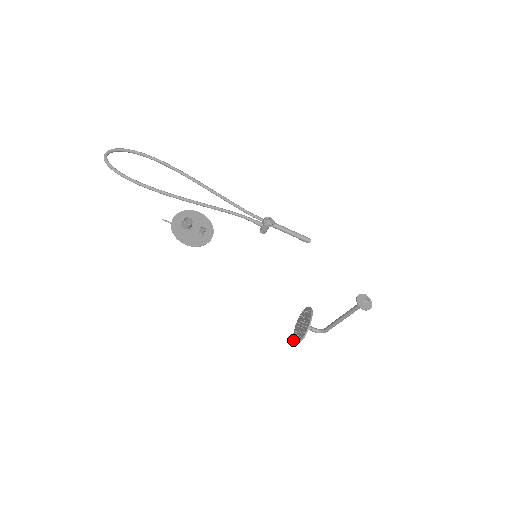
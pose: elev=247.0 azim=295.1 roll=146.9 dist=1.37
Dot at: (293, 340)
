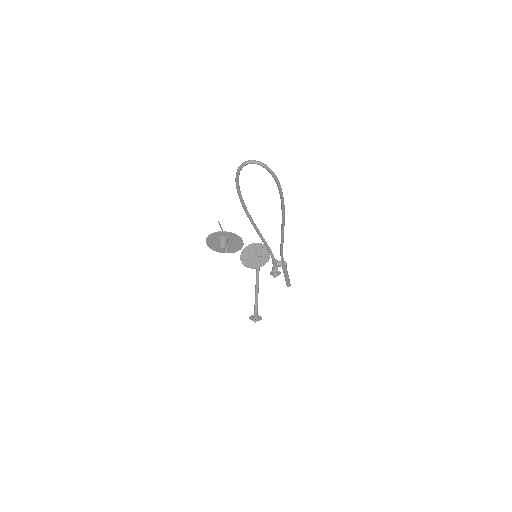
Dot at: (247, 246)
